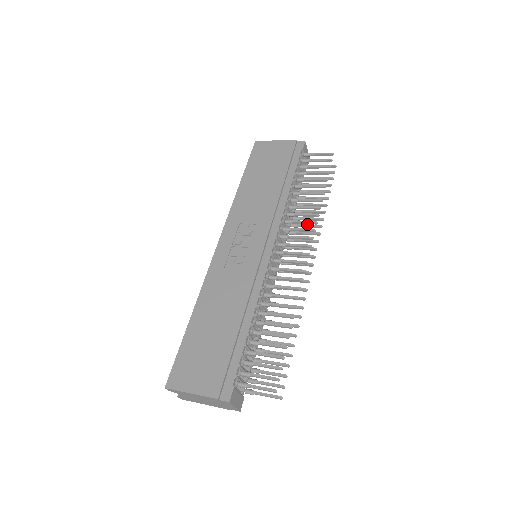
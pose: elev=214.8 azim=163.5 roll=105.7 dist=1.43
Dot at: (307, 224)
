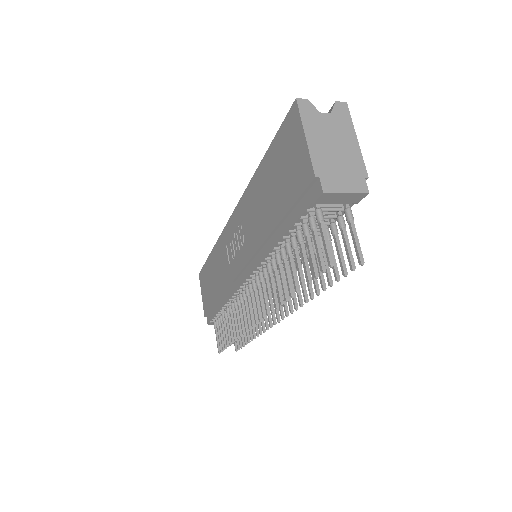
Dot at: occluded
